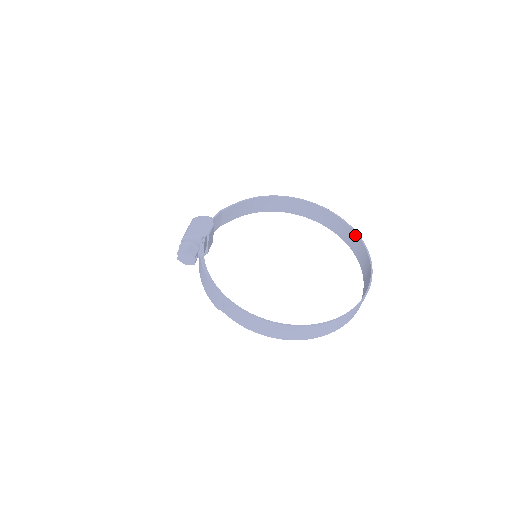
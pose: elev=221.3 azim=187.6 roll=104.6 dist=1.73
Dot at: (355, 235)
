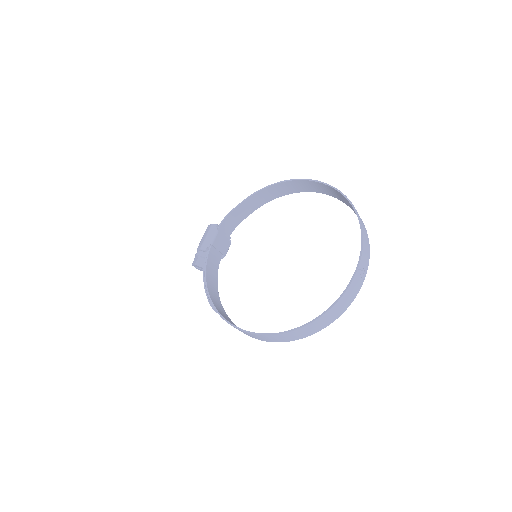
Dot at: occluded
